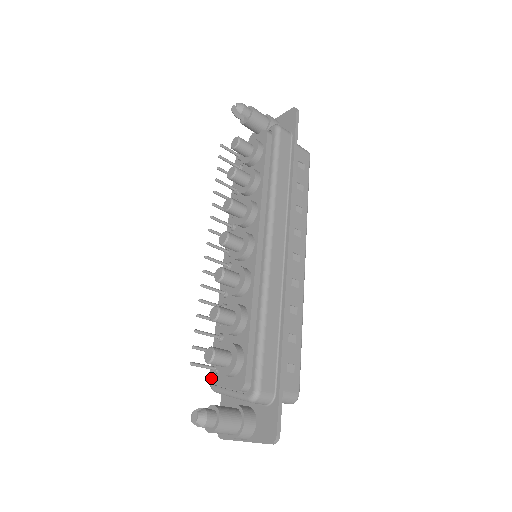
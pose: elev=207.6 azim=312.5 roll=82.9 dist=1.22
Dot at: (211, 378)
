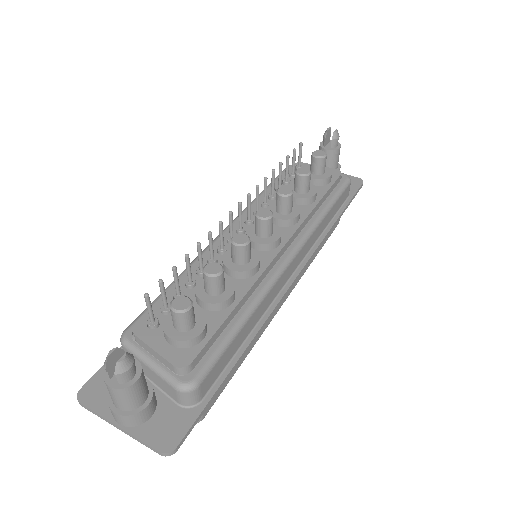
Dot at: (137, 328)
